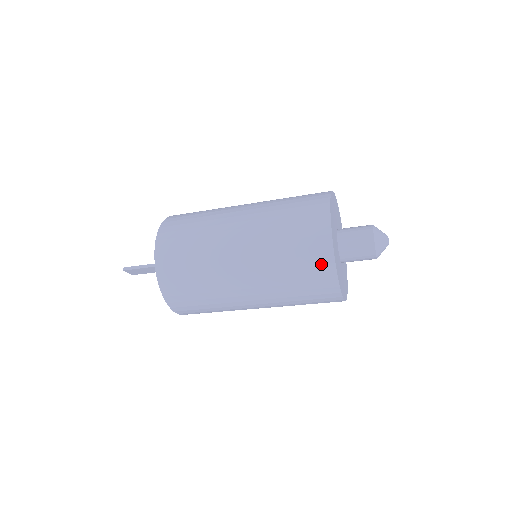
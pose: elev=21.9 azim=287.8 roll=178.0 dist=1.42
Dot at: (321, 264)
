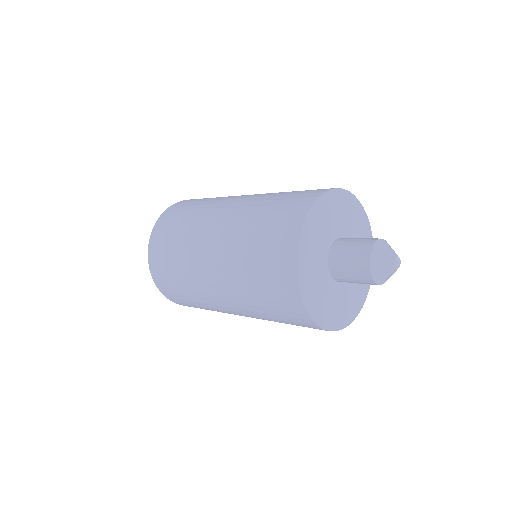
Dot at: (289, 302)
